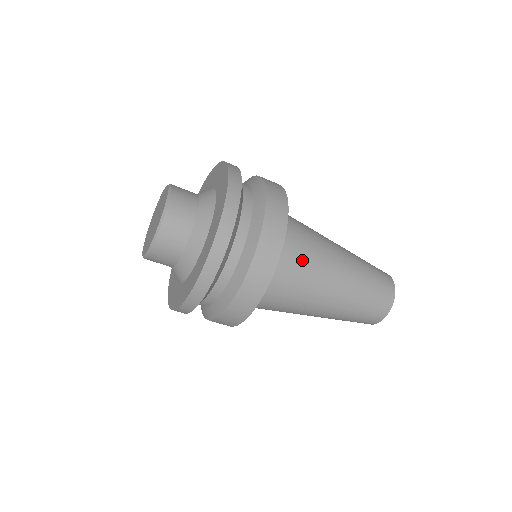
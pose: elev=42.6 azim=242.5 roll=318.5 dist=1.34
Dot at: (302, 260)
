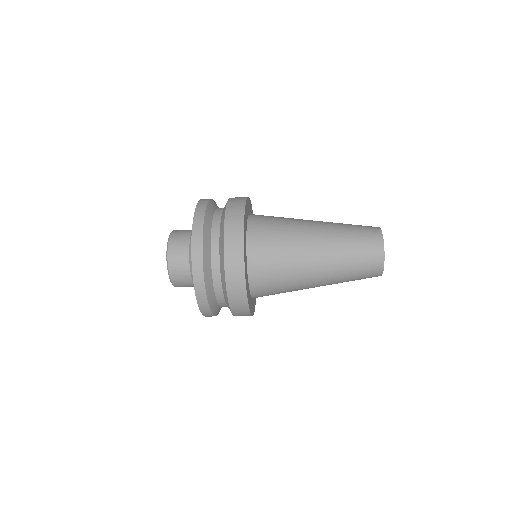
Dot at: (275, 233)
